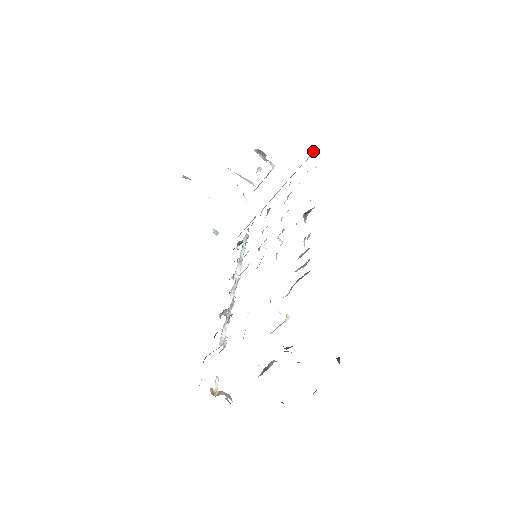
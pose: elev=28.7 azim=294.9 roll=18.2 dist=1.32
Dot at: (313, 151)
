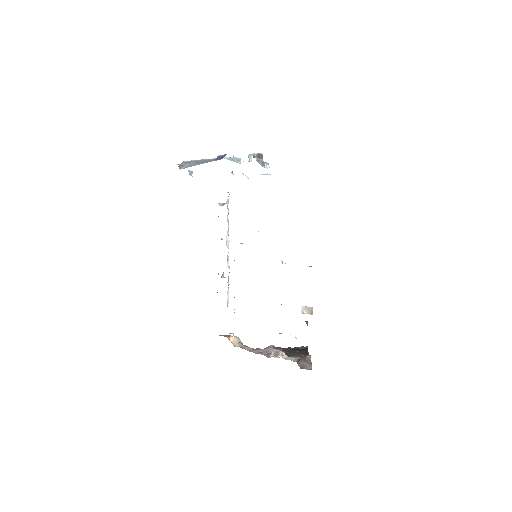
Dot at: occluded
